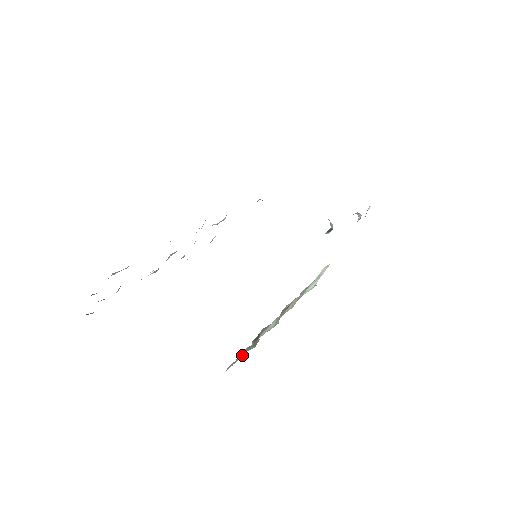
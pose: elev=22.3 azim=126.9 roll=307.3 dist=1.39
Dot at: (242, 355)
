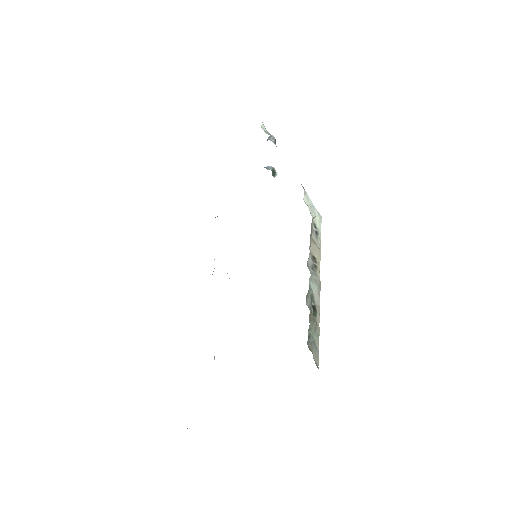
Dot at: (317, 337)
